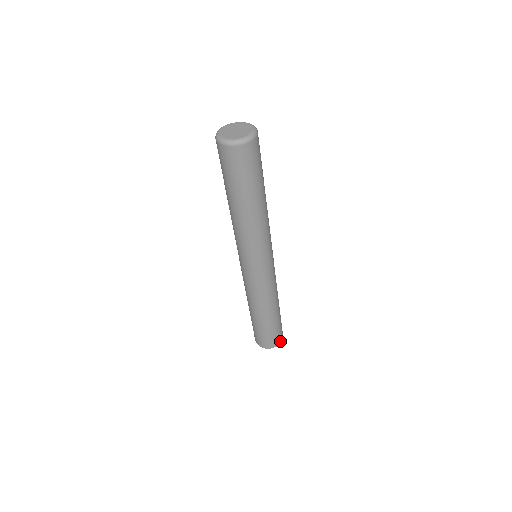
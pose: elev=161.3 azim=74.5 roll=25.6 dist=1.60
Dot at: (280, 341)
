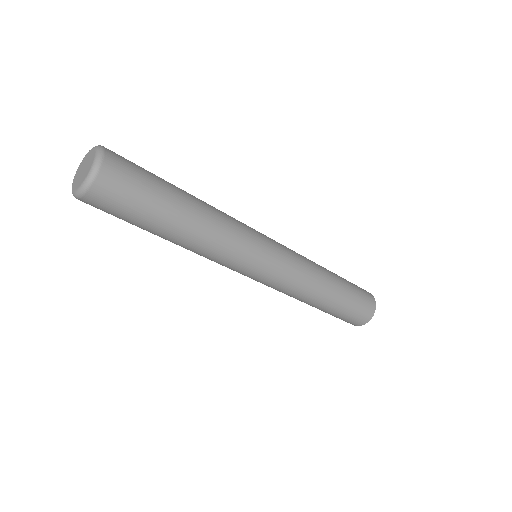
Dot at: (372, 311)
